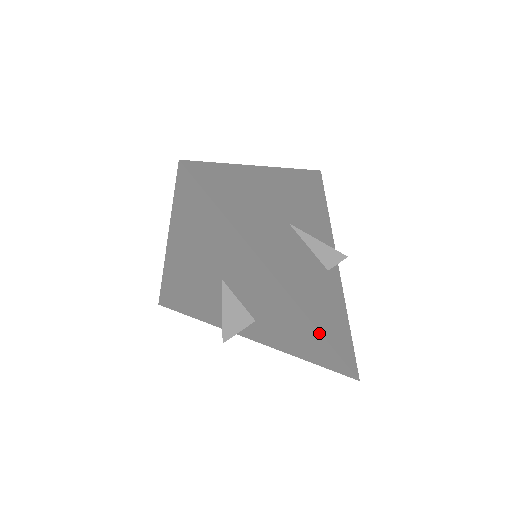
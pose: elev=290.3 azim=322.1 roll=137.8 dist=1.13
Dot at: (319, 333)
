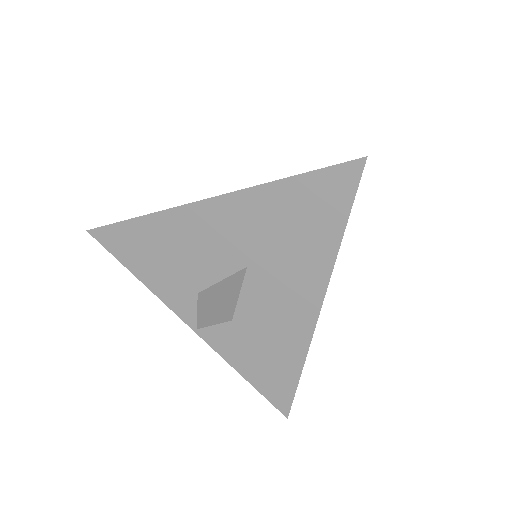
Dot at: (302, 366)
